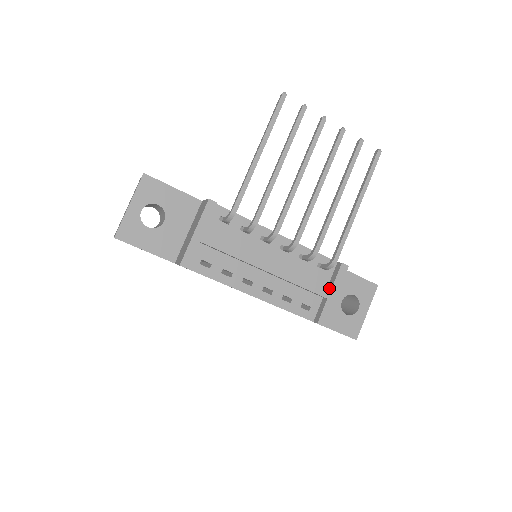
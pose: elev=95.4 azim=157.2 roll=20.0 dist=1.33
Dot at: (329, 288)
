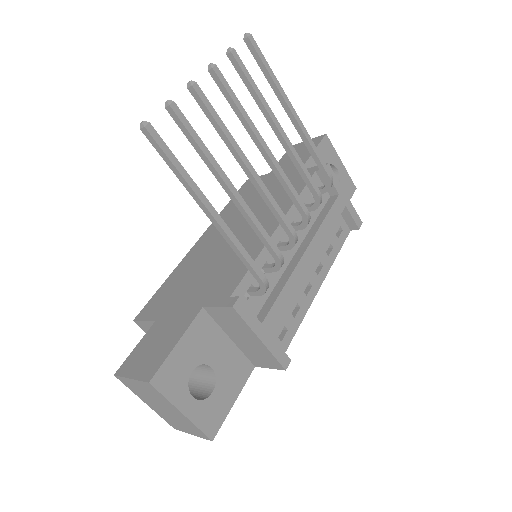
Dot at: (339, 198)
